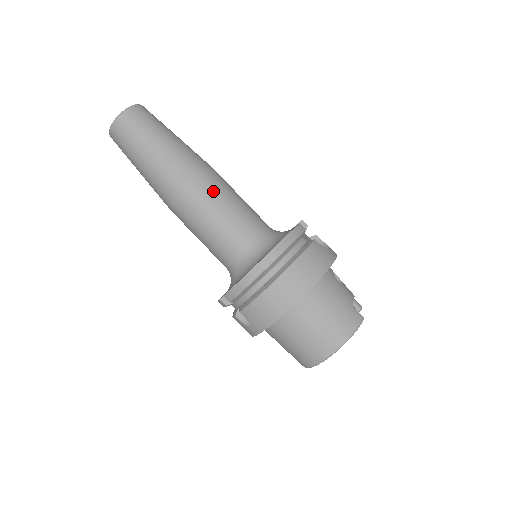
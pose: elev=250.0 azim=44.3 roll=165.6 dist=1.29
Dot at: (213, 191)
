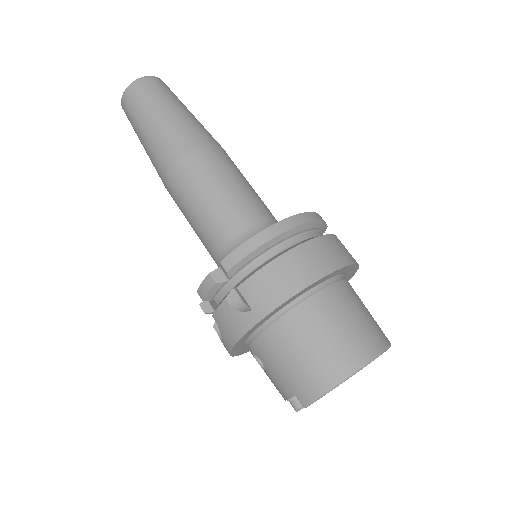
Dot at: (229, 163)
